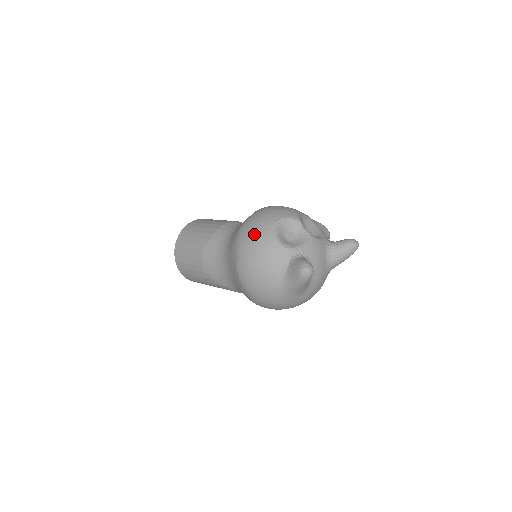
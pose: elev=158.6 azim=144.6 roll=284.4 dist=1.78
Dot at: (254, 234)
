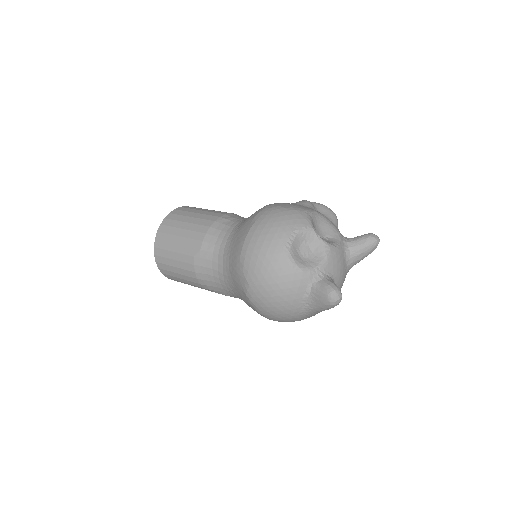
Dot at: (264, 258)
